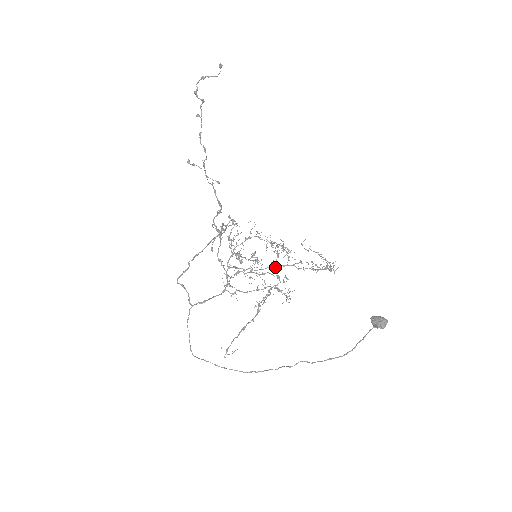
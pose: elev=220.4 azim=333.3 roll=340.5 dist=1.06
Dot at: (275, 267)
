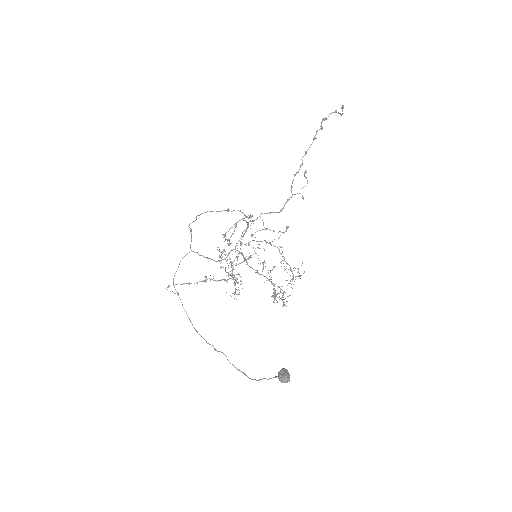
Dot at: (239, 263)
